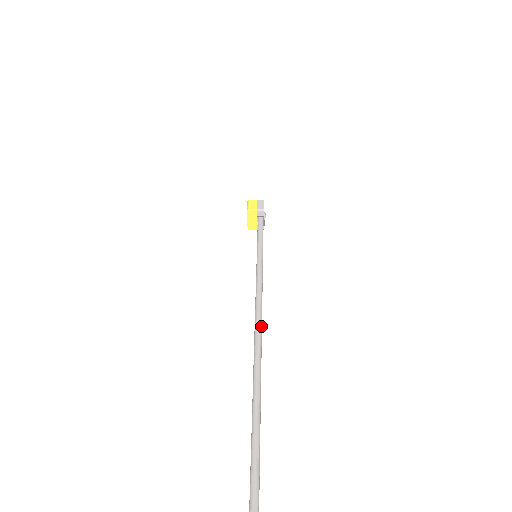
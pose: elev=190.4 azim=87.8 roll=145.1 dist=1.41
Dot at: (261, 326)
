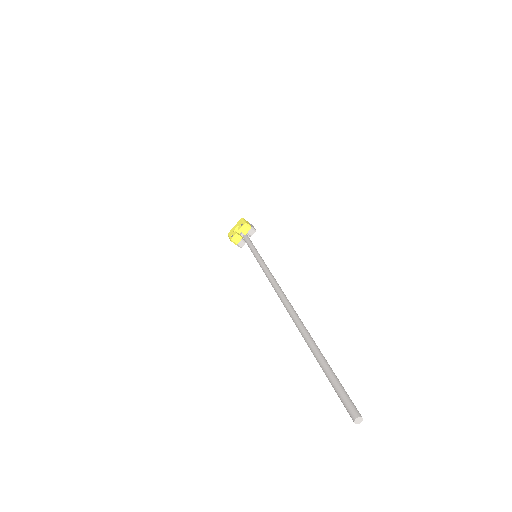
Dot at: occluded
